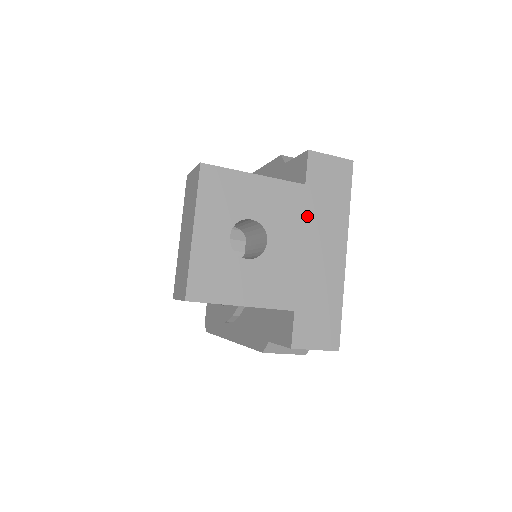
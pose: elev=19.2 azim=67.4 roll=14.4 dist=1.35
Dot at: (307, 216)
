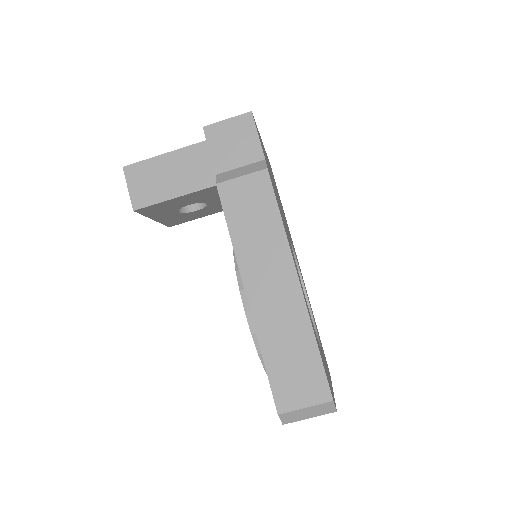
Dot at: occluded
